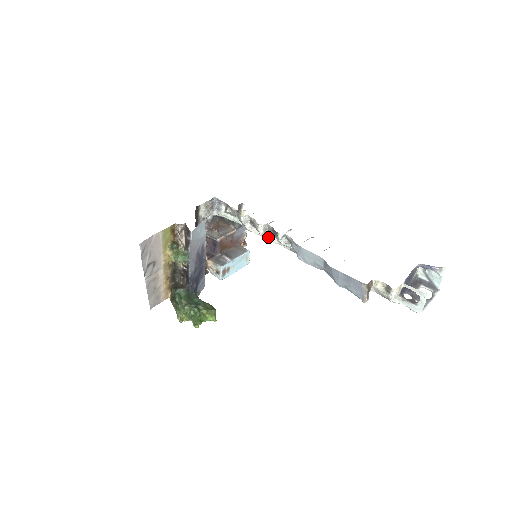
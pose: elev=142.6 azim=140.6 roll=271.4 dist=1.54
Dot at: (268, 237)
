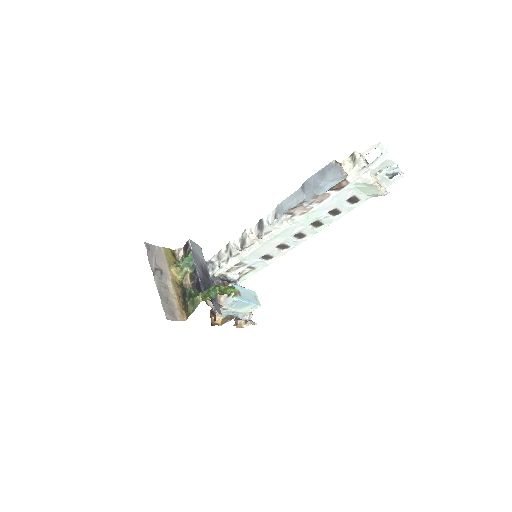
Dot at: (259, 240)
